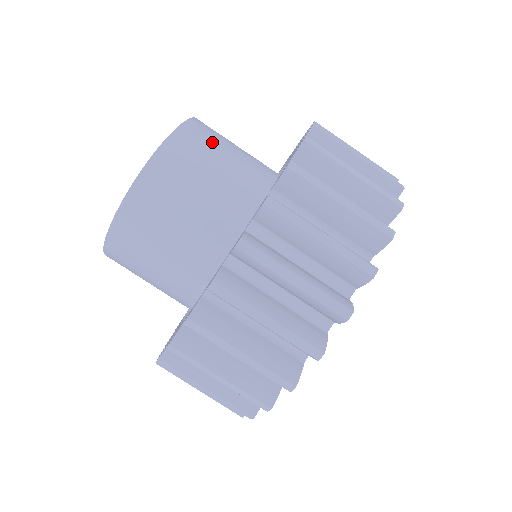
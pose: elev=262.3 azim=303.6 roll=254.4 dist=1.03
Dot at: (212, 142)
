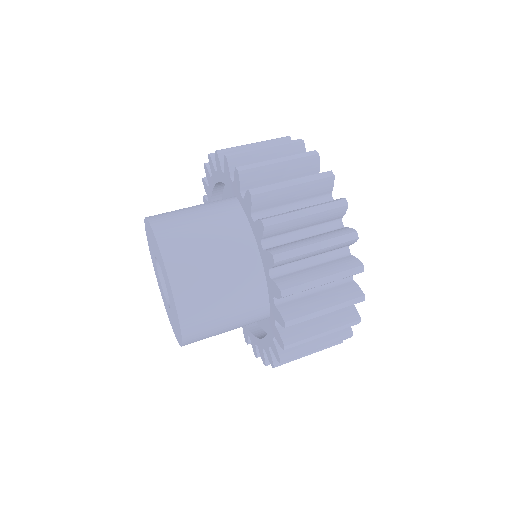
Dot at: occluded
